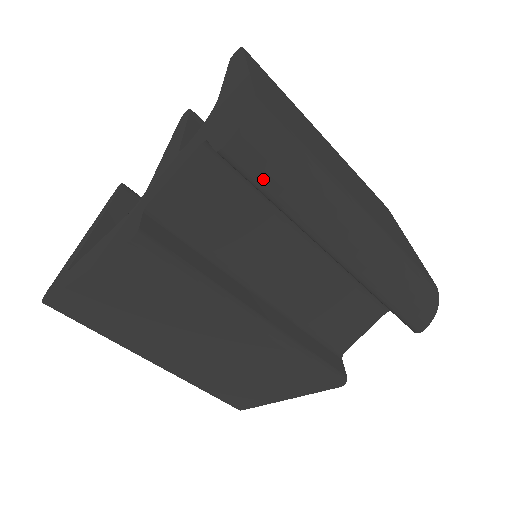
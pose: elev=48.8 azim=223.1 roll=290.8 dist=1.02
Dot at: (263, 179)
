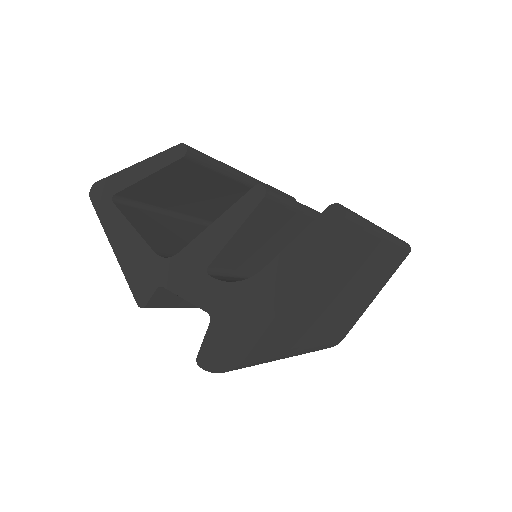
Dot at: occluded
